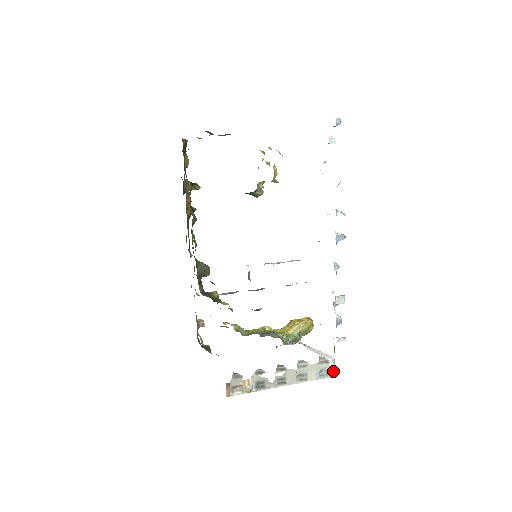
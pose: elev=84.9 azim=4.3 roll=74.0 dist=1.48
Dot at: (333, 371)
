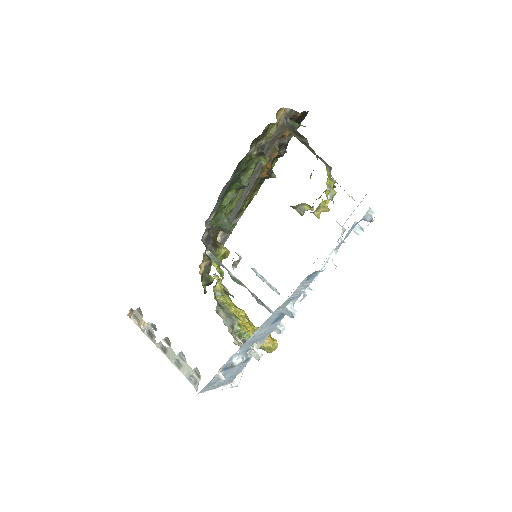
Dot at: occluded
